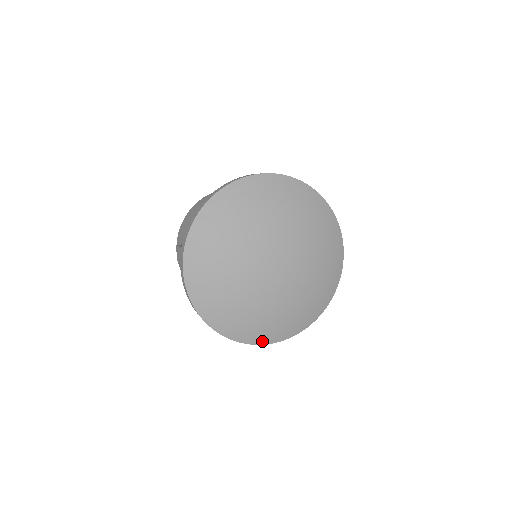
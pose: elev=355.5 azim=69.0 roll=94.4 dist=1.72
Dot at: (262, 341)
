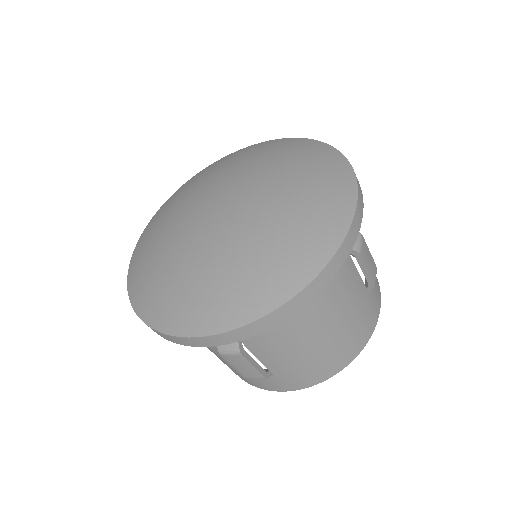
Dot at: (187, 329)
